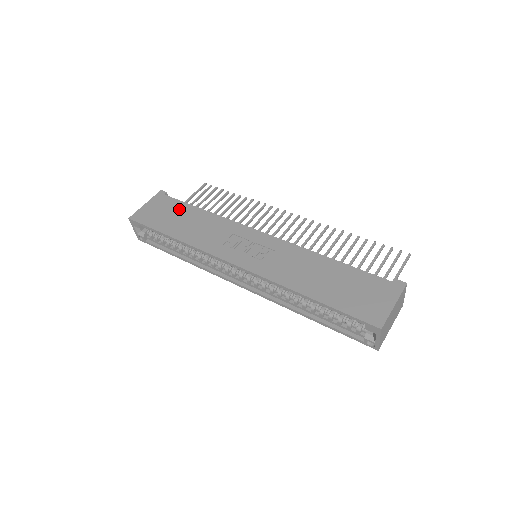
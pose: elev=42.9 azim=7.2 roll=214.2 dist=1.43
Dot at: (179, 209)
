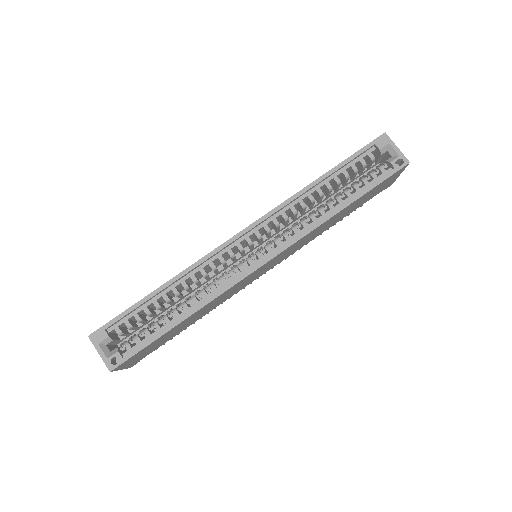
Dot at: occluded
